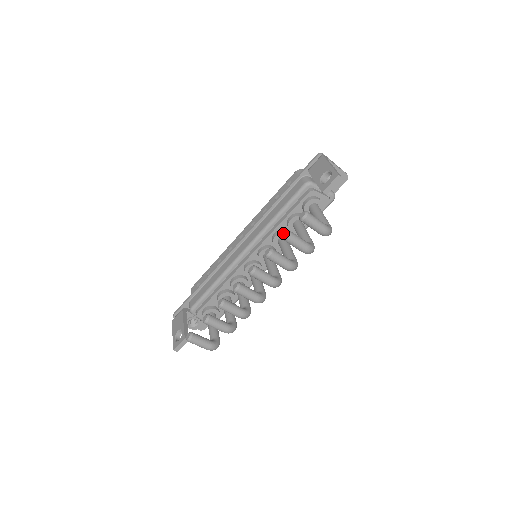
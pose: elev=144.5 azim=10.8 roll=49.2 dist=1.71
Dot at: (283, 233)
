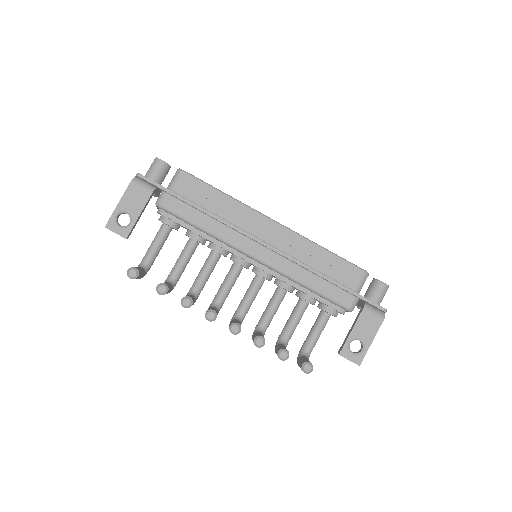
Dot at: (284, 353)
